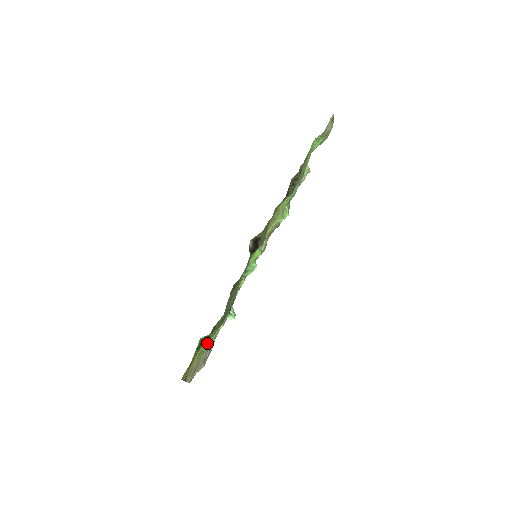
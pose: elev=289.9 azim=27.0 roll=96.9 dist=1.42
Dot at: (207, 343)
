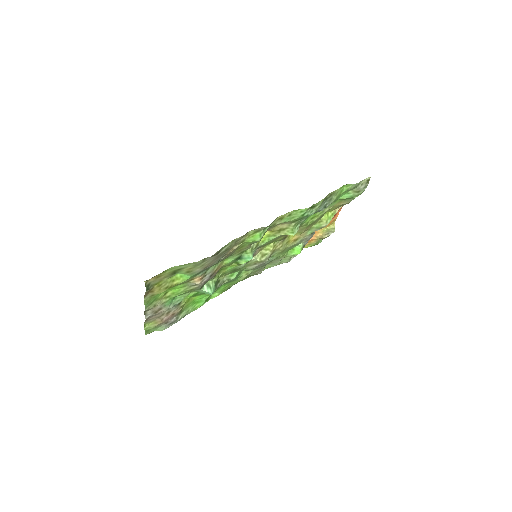
Dot at: (179, 293)
